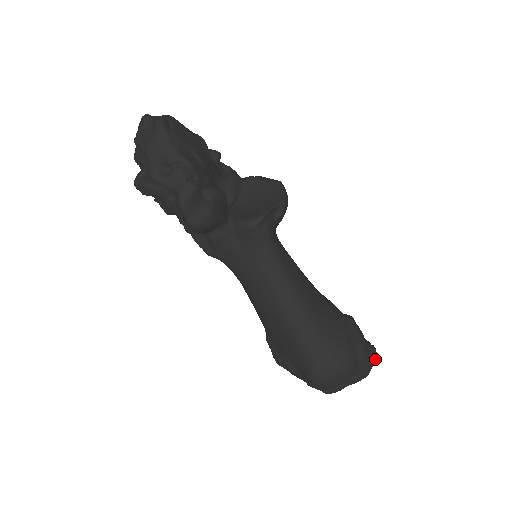
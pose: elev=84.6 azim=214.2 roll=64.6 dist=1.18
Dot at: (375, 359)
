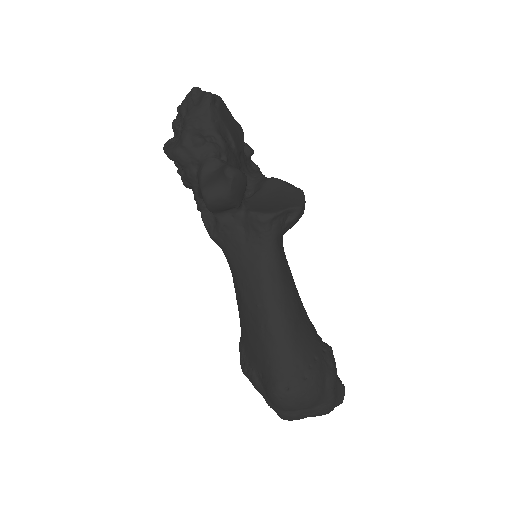
Dot at: (341, 399)
